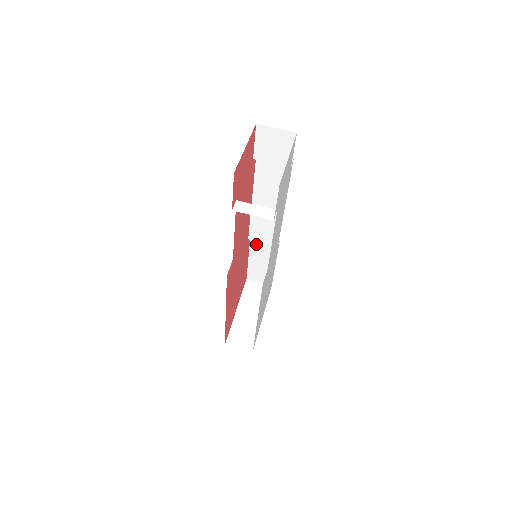
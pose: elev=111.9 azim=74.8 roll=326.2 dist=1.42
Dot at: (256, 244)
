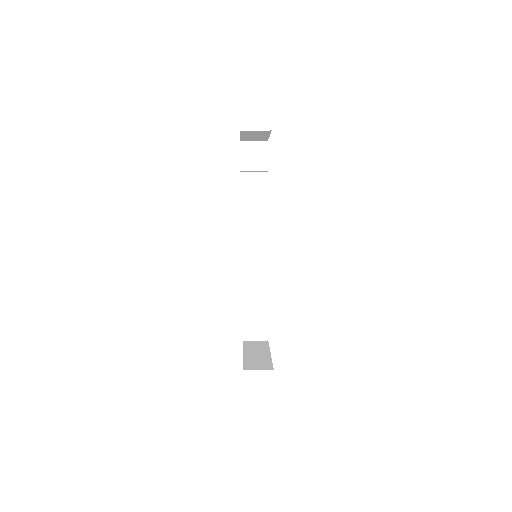
Dot at: (248, 284)
